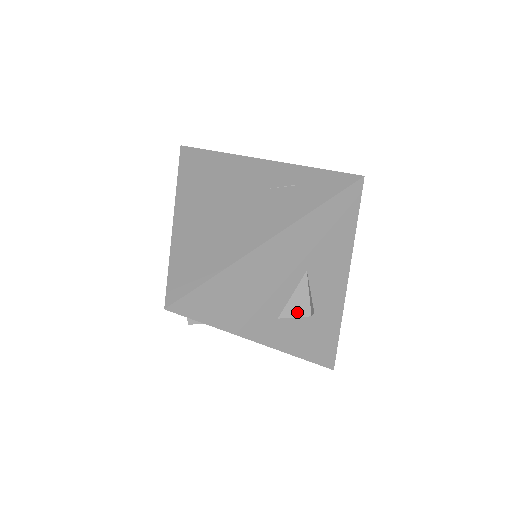
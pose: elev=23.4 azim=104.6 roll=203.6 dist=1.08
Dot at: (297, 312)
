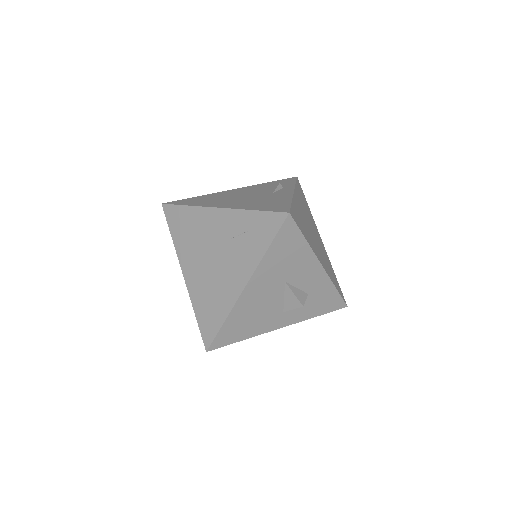
Dot at: (293, 306)
